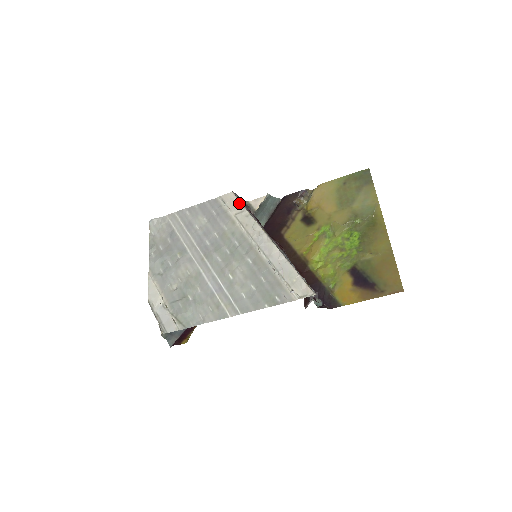
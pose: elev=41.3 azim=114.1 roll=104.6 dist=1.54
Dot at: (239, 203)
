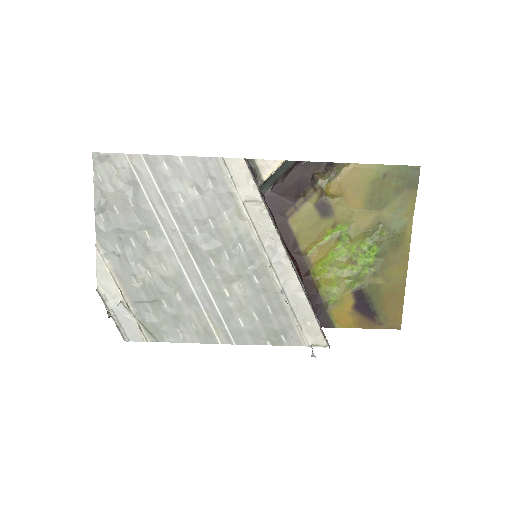
Dot at: (253, 184)
